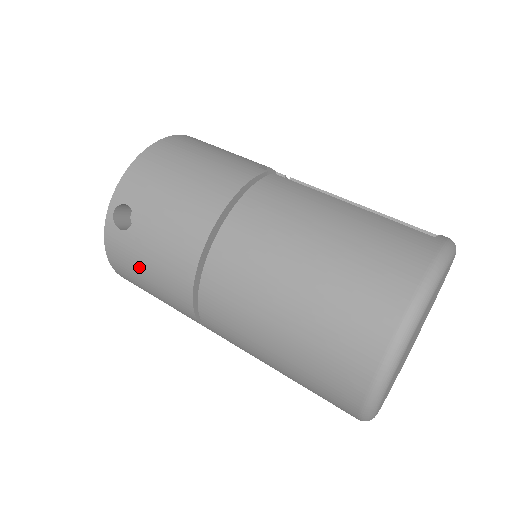
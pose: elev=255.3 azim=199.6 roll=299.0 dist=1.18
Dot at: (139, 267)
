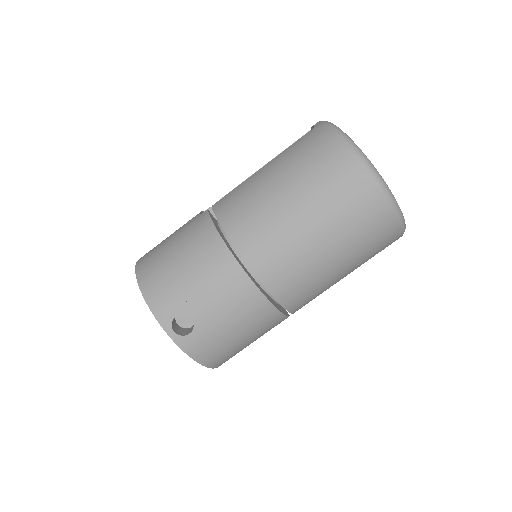
Dot at: (224, 336)
